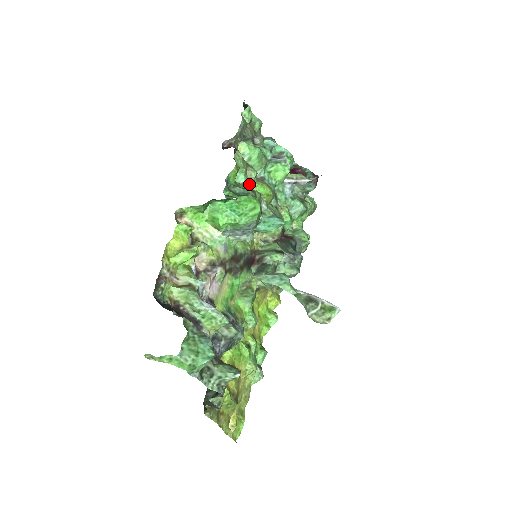
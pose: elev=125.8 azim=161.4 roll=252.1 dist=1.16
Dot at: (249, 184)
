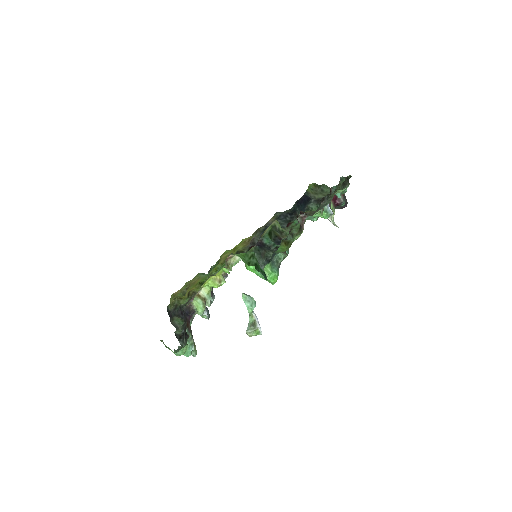
Dot at: (292, 230)
